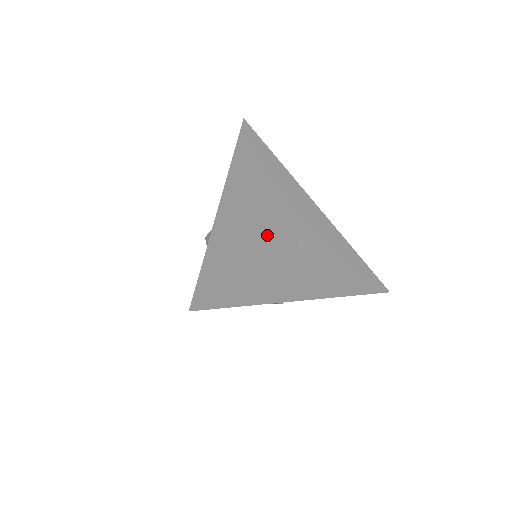
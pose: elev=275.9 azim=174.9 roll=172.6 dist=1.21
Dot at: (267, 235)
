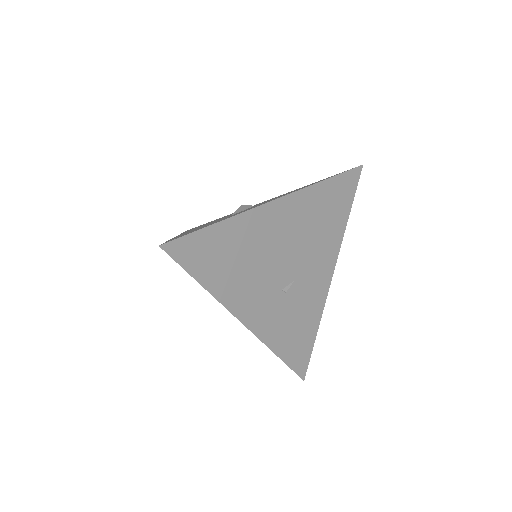
Dot at: (273, 256)
